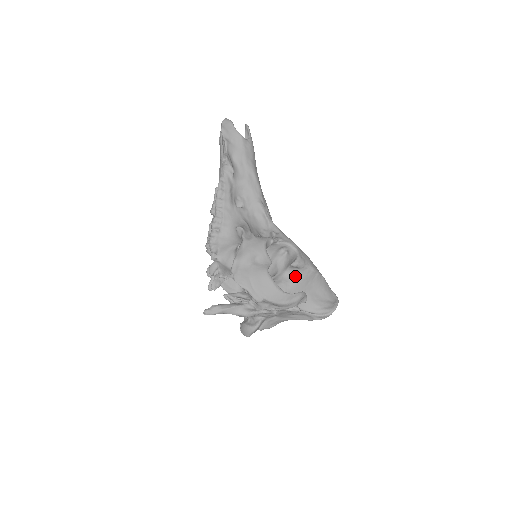
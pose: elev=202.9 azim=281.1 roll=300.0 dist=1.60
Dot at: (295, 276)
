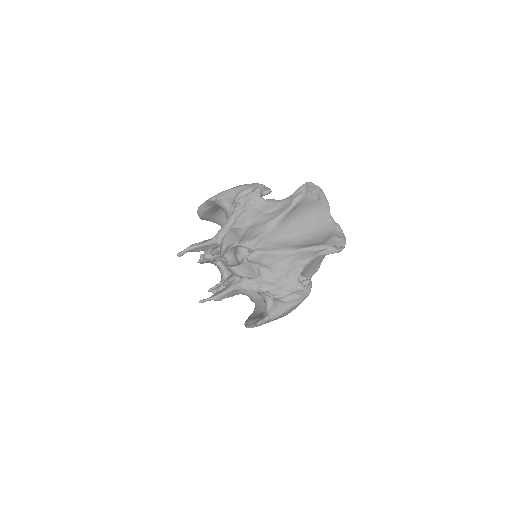
Dot at: occluded
